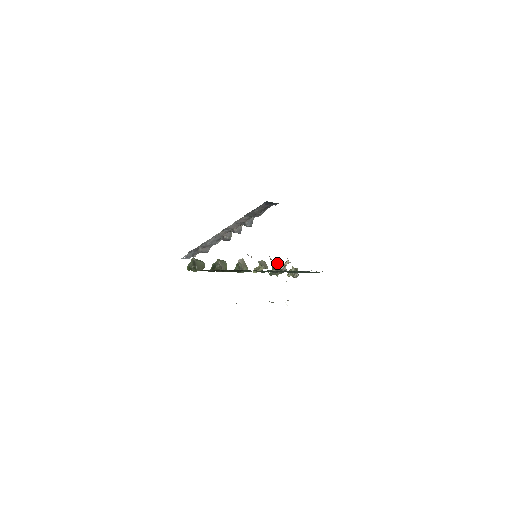
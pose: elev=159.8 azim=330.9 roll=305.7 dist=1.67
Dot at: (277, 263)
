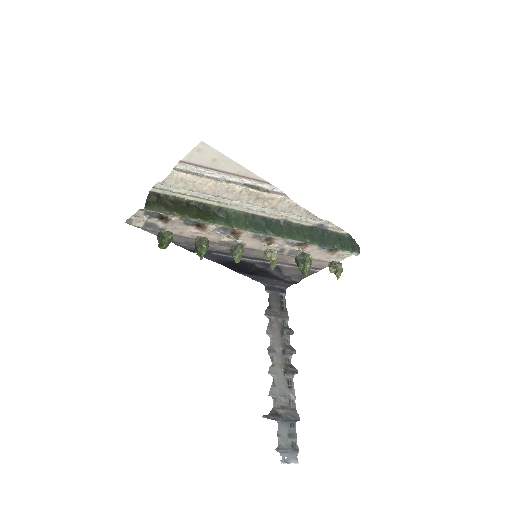
Dot at: (295, 260)
